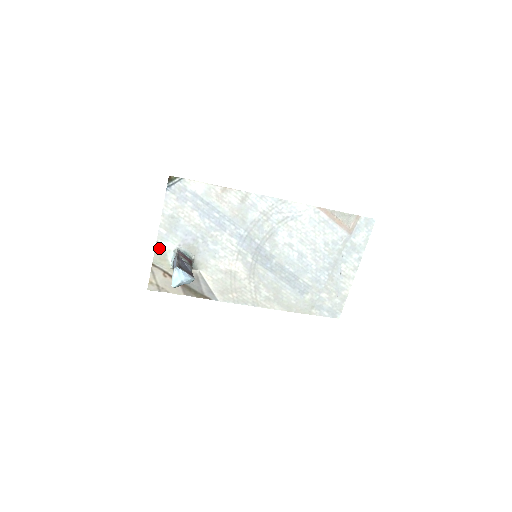
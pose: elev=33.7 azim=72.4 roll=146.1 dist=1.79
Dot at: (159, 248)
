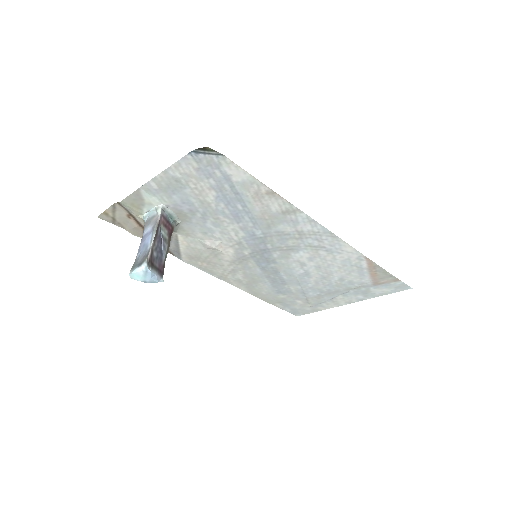
Dot at: (137, 195)
